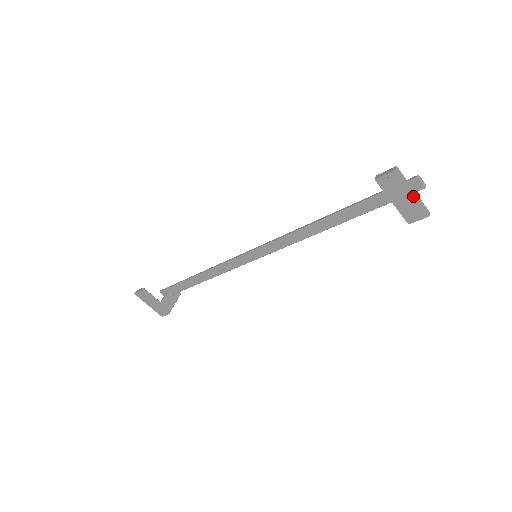
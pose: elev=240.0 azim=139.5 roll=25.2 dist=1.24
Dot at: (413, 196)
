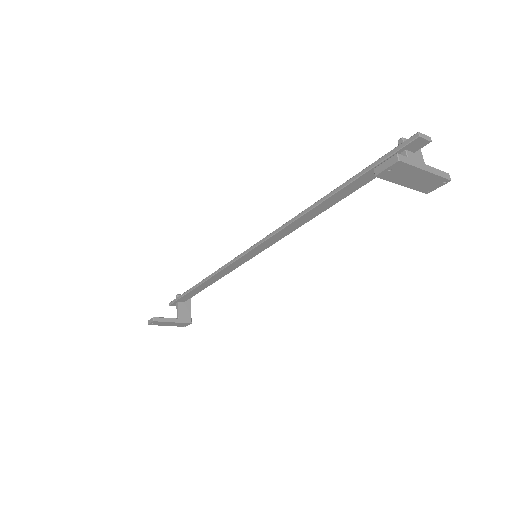
Dot at: (427, 173)
